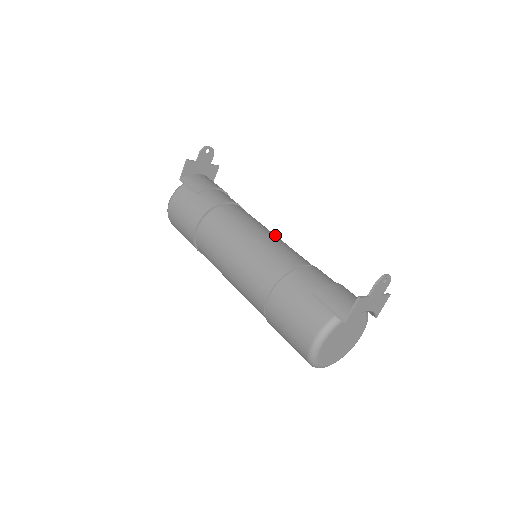
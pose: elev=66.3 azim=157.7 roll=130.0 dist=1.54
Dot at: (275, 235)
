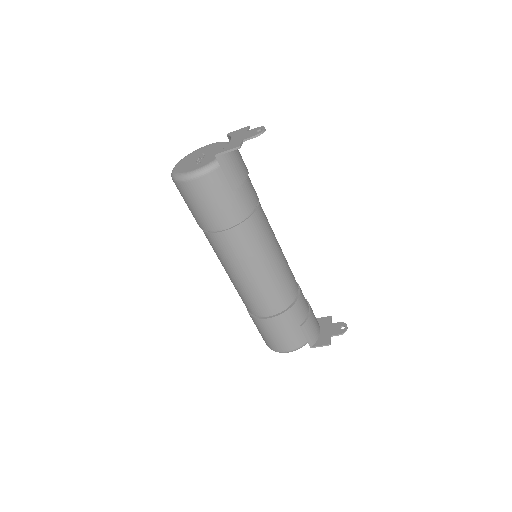
Dot at: (280, 247)
